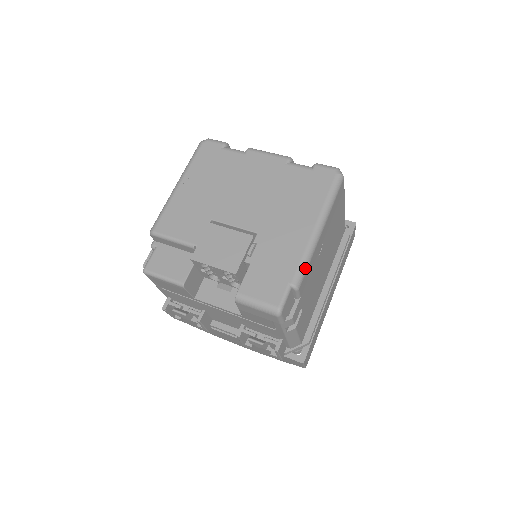
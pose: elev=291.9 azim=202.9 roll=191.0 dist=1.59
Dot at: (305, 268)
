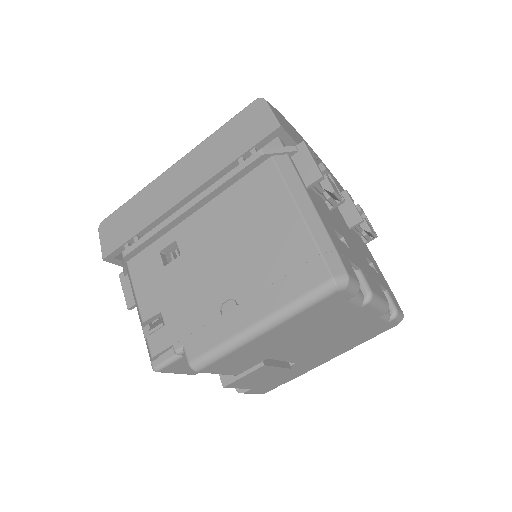
Dot at: occluded
